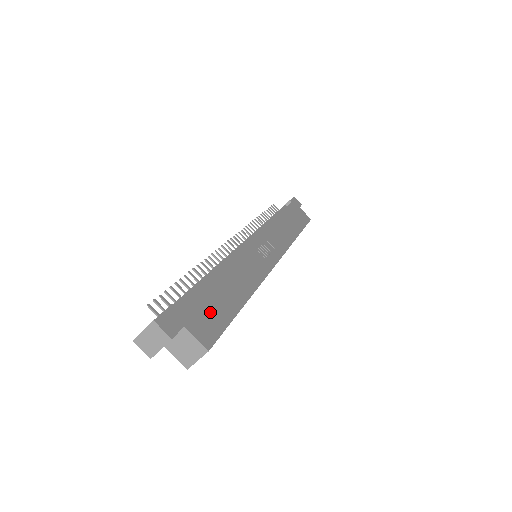
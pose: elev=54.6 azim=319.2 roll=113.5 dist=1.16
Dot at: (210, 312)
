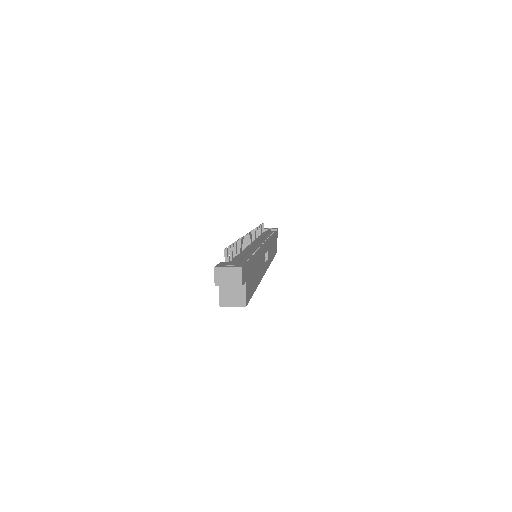
Dot at: (251, 281)
